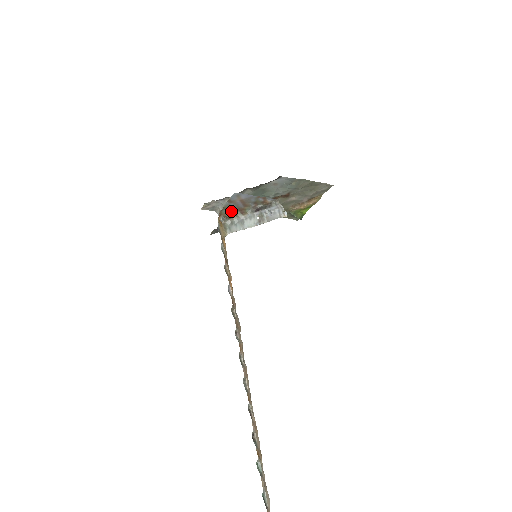
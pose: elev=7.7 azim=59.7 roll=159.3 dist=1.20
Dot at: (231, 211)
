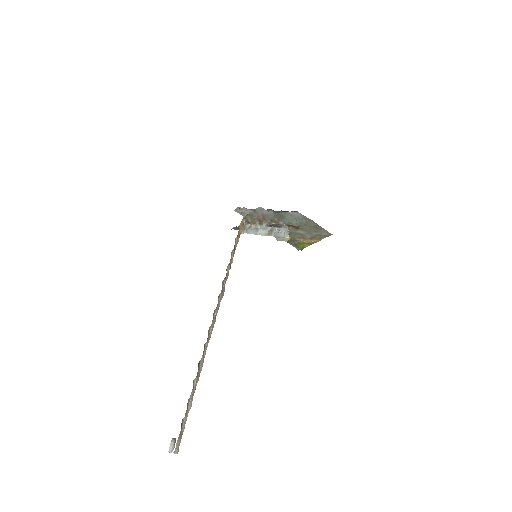
Dot at: (253, 219)
